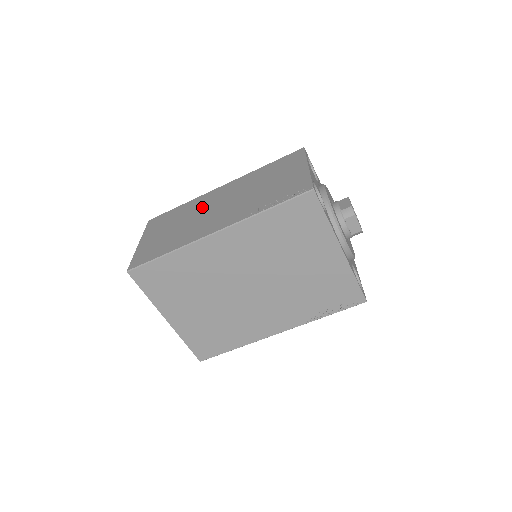
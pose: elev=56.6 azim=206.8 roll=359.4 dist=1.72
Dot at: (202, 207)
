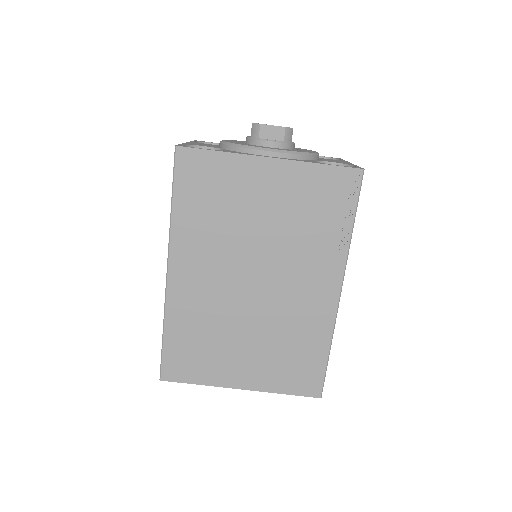
Dot at: occluded
